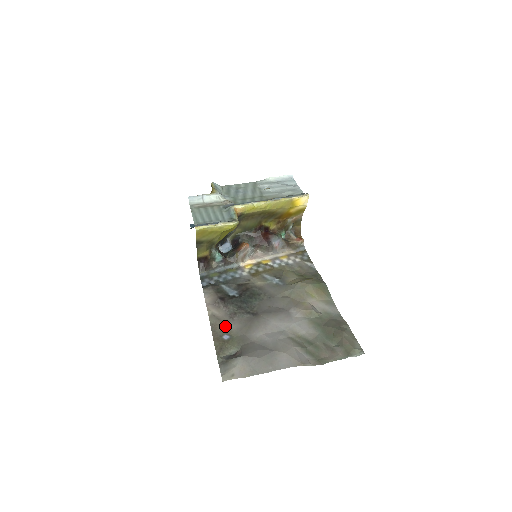
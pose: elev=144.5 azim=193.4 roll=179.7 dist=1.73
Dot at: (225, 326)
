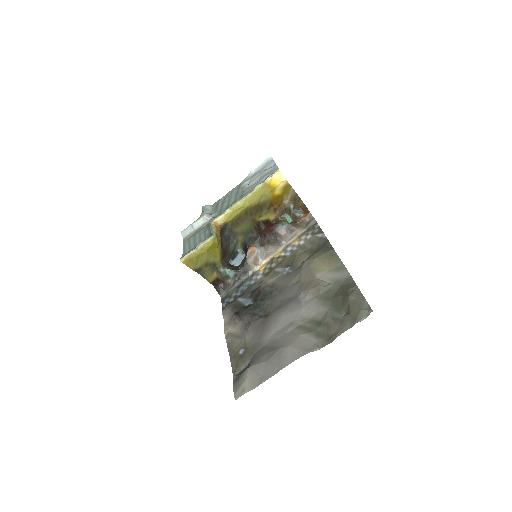
Dot at: (240, 340)
